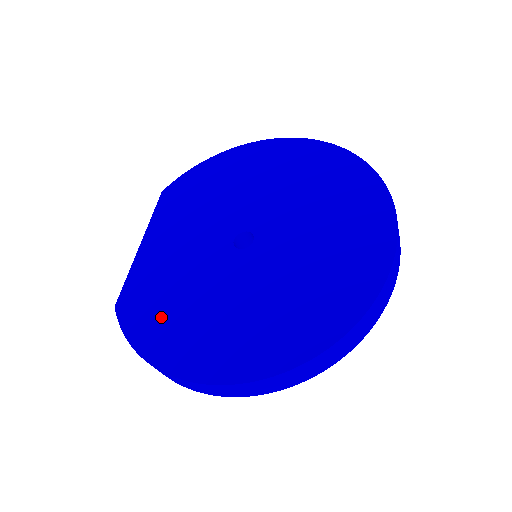
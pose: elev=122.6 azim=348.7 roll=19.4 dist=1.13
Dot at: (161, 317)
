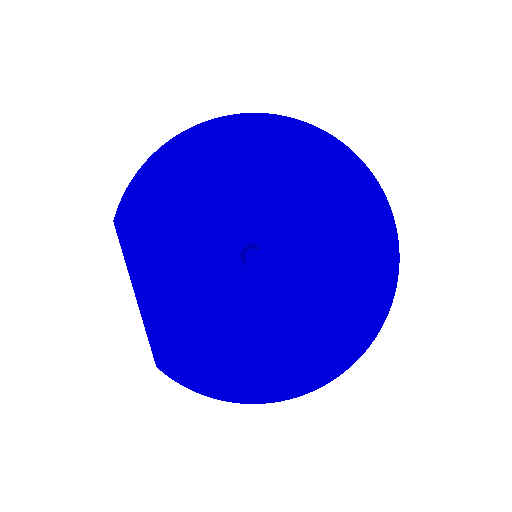
Dot at: (216, 359)
